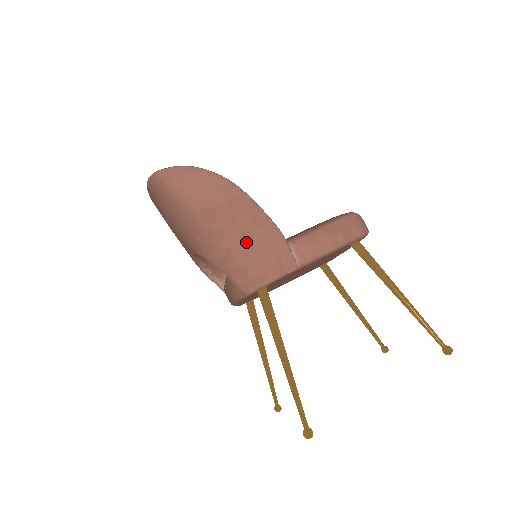
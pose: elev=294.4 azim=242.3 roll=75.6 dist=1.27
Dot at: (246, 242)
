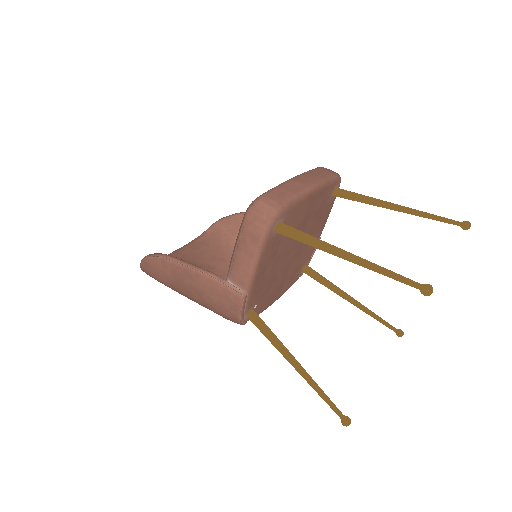
Dot at: (203, 298)
